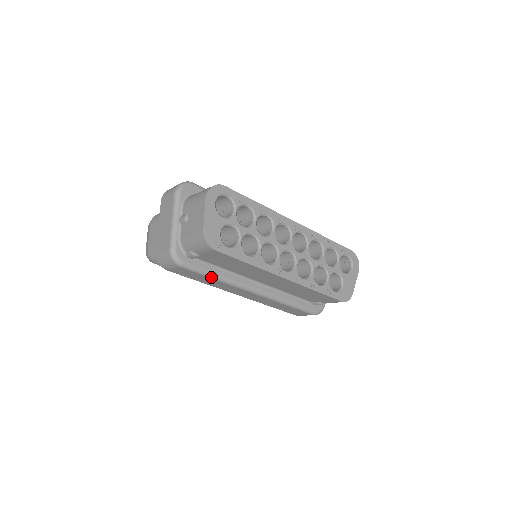
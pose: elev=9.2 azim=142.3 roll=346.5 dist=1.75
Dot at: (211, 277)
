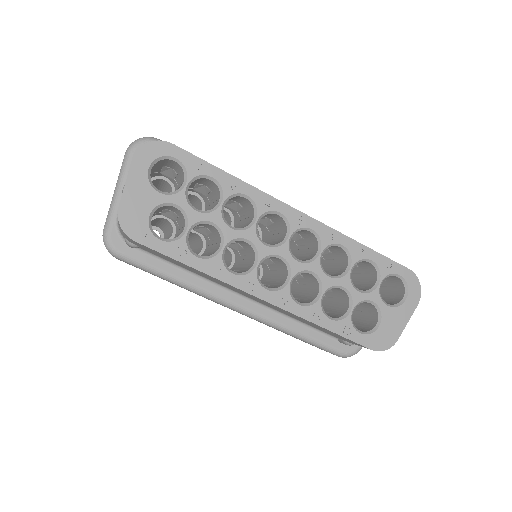
Dot at: (165, 278)
